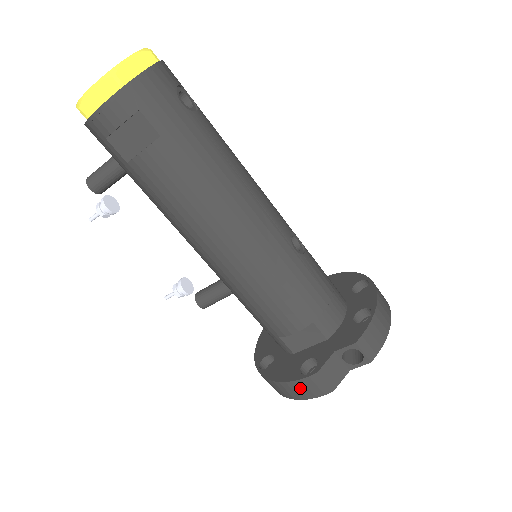
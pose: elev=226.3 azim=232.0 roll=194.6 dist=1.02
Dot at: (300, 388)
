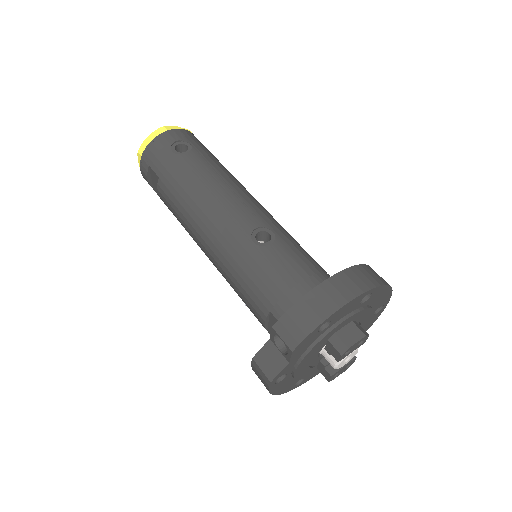
Dot at: (259, 378)
